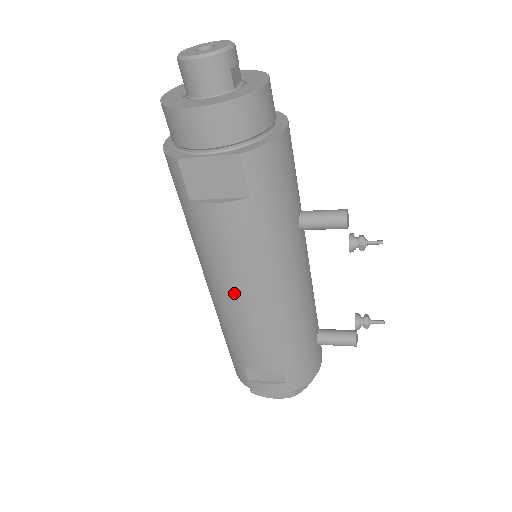
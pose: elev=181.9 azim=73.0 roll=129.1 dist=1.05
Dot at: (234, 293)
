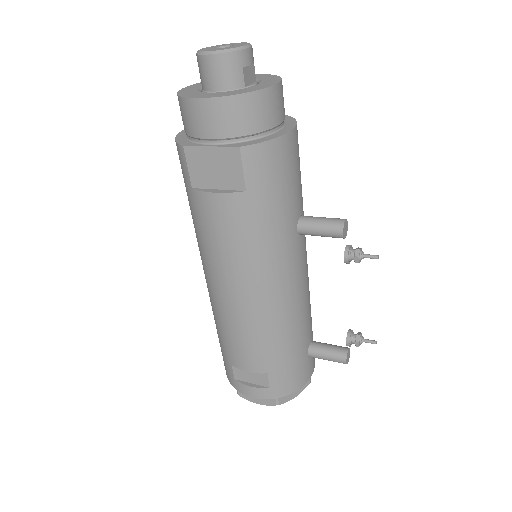
Dot at: (225, 286)
